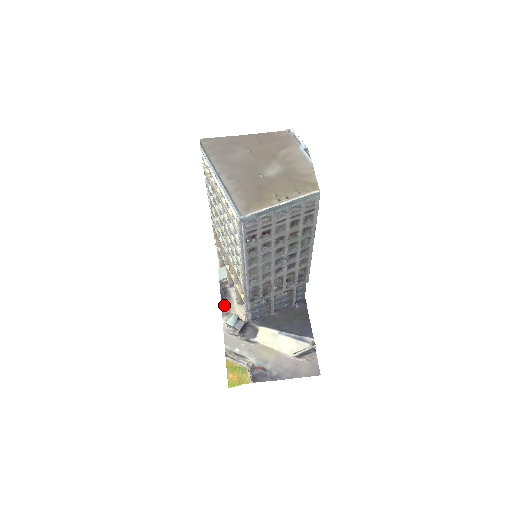
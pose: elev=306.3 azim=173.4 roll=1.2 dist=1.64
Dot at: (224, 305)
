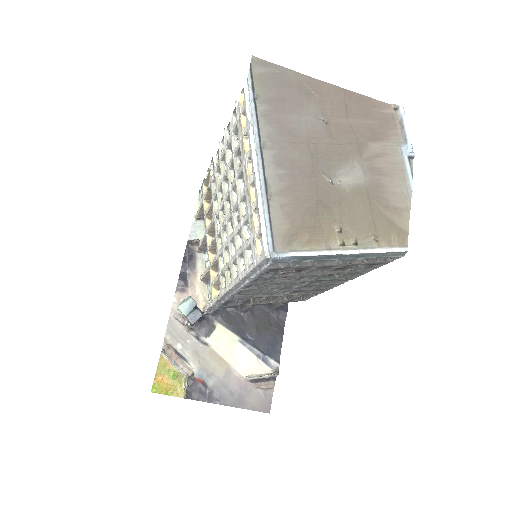
Dot at: (183, 276)
